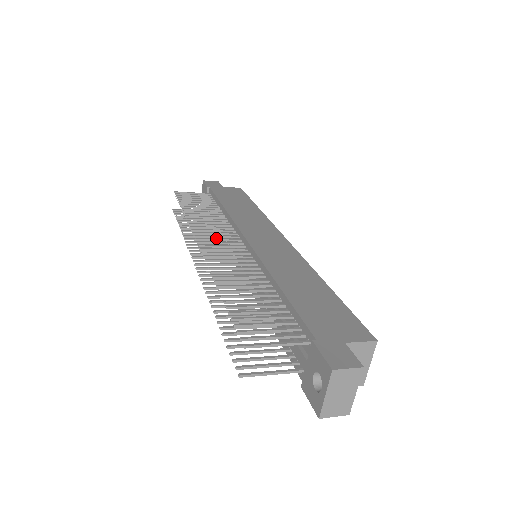
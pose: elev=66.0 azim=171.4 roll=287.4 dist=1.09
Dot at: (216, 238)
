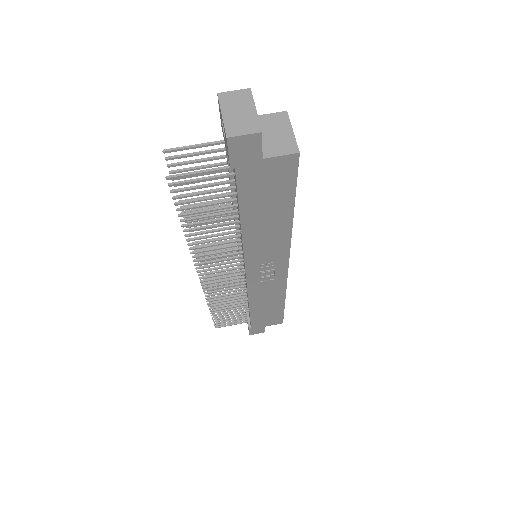
Dot at: occluded
